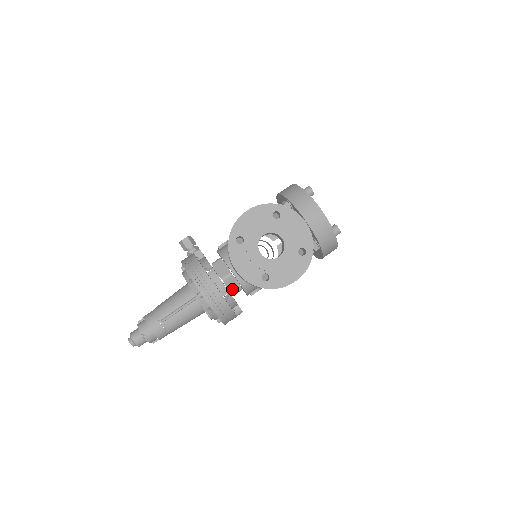
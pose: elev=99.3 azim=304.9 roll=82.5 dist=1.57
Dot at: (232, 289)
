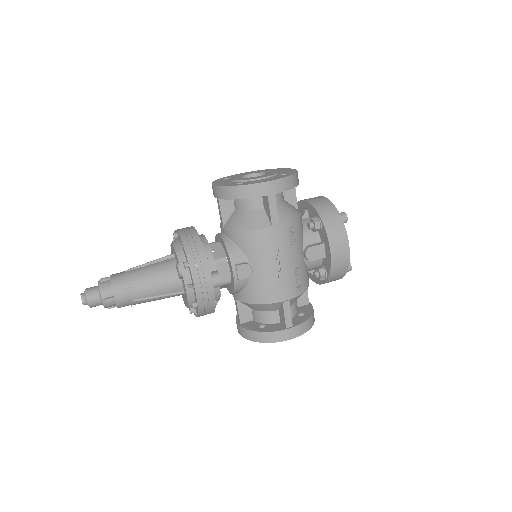
Dot at: (215, 255)
